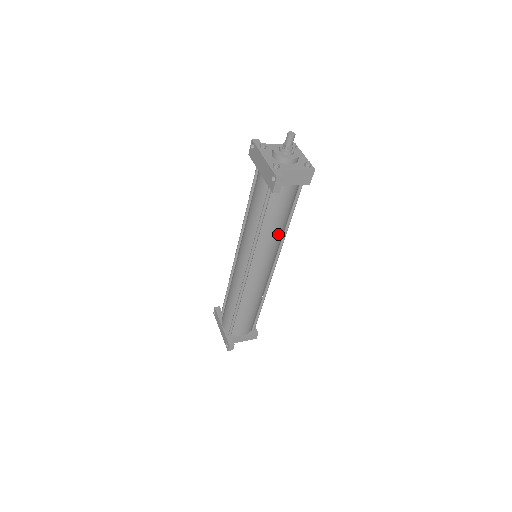
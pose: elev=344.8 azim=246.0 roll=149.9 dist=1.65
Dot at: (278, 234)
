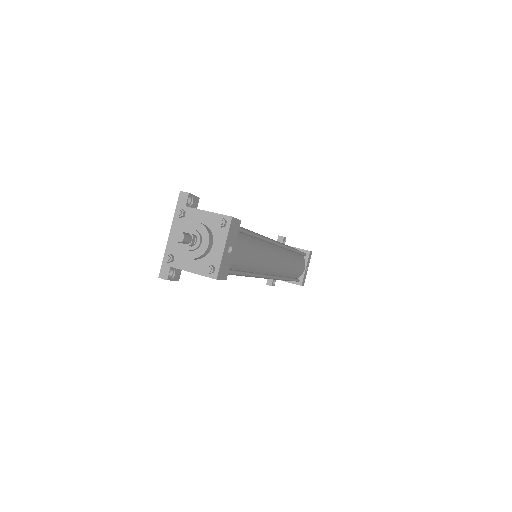
Dot at: (239, 275)
